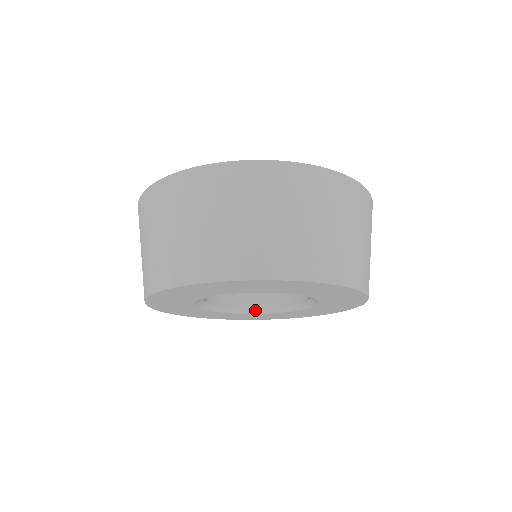
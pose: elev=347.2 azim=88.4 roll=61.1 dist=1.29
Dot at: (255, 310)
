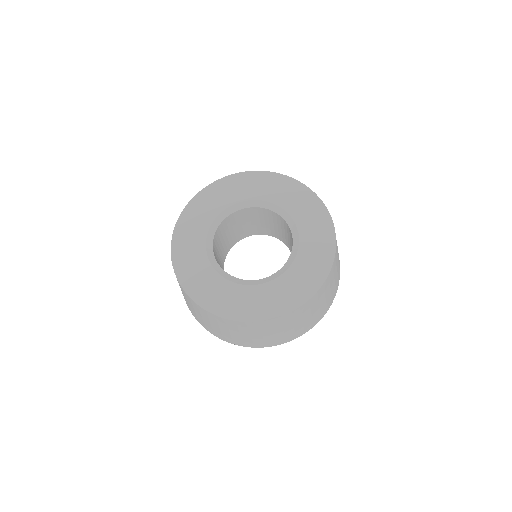
Dot at: (252, 282)
